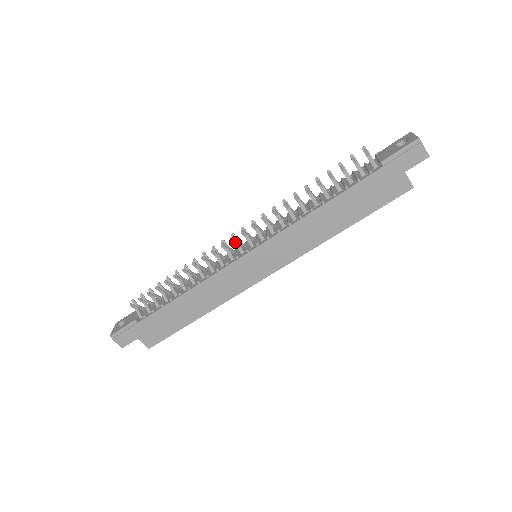
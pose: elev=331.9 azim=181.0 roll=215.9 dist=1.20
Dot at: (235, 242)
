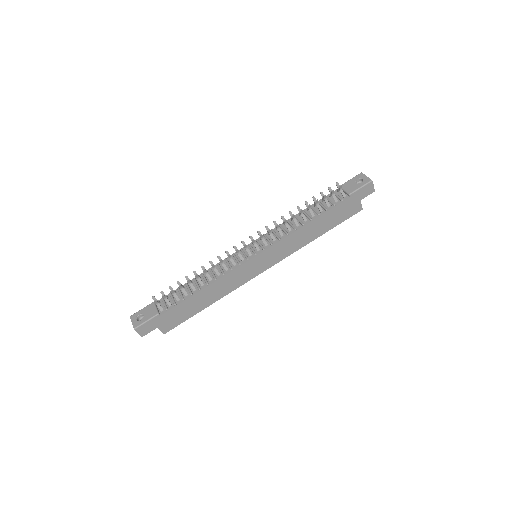
Dot at: (246, 248)
